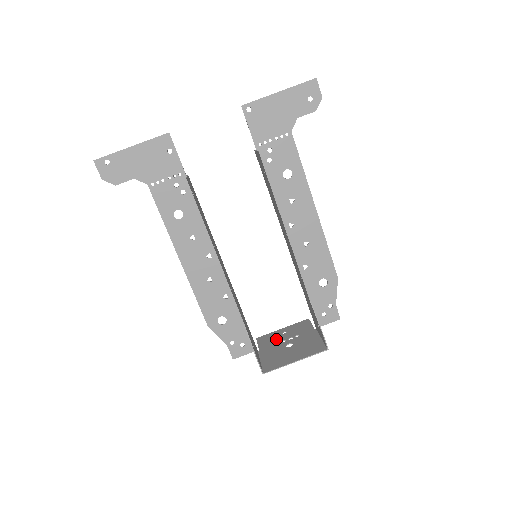
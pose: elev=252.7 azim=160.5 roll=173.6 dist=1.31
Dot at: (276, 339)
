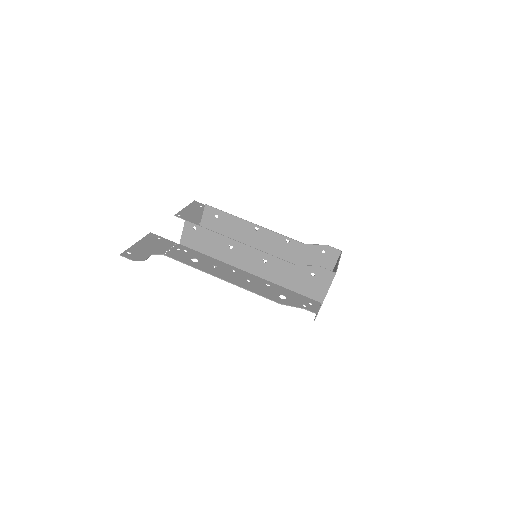
Dot at: occluded
